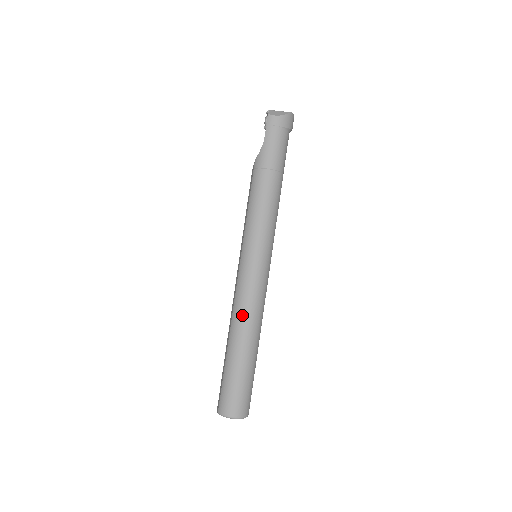
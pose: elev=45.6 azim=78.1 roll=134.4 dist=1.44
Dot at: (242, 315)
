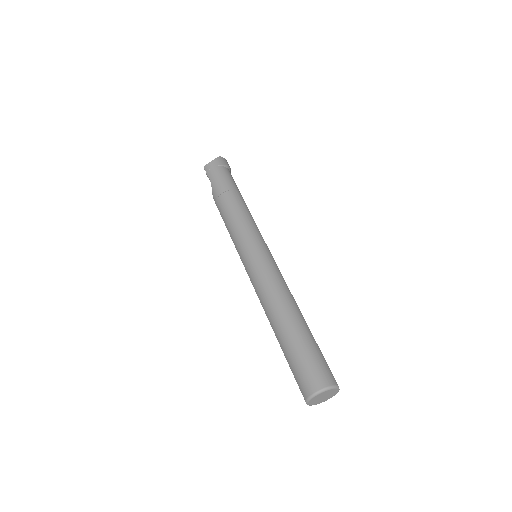
Dot at: (268, 298)
